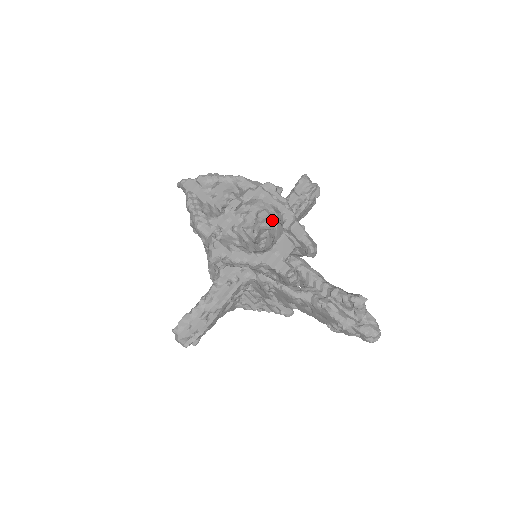
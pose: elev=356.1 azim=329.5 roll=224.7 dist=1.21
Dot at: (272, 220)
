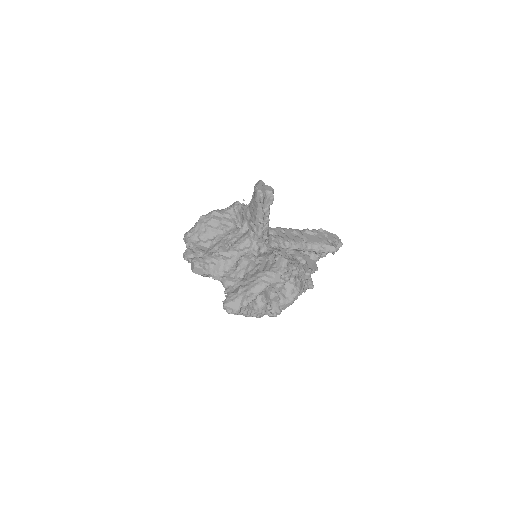
Dot at: occluded
